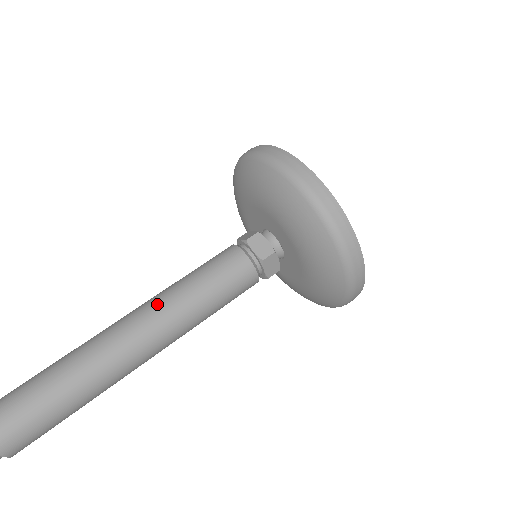
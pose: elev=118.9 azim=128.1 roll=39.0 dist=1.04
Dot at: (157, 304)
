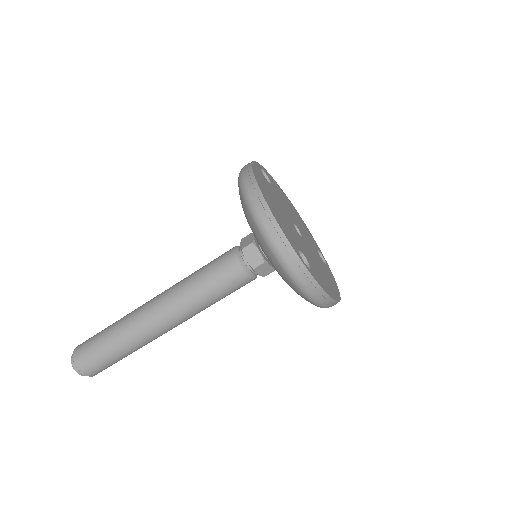
Dot at: (173, 296)
